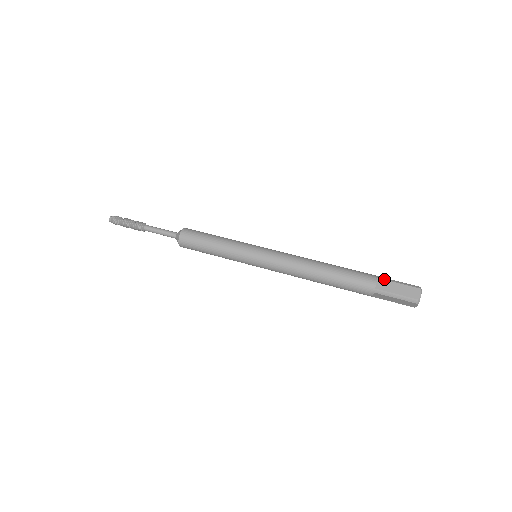
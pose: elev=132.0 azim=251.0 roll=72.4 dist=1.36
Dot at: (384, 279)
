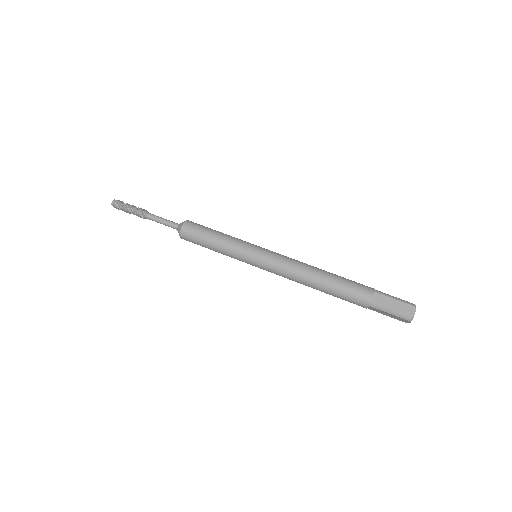
Dot at: (380, 293)
